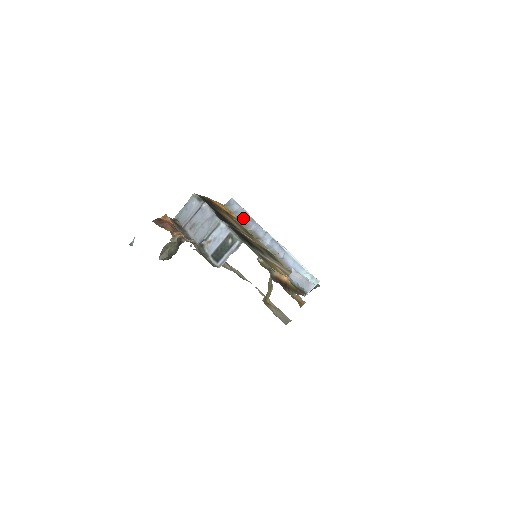
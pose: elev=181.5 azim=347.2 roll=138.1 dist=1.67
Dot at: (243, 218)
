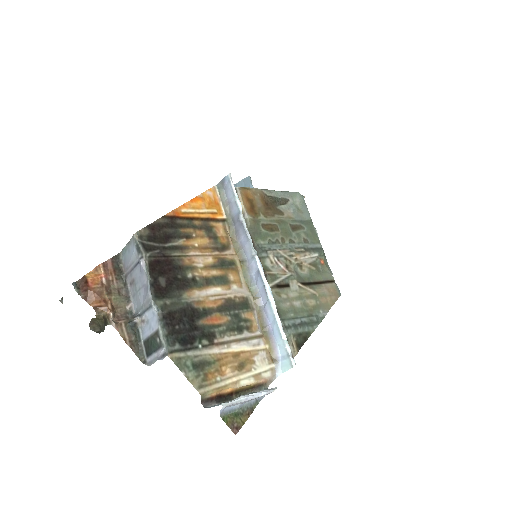
Dot at: (234, 218)
